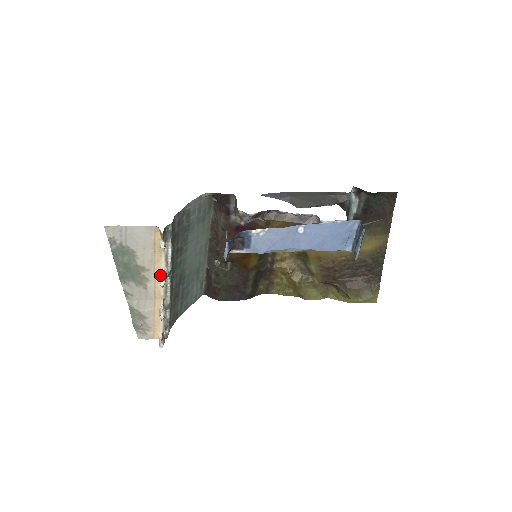
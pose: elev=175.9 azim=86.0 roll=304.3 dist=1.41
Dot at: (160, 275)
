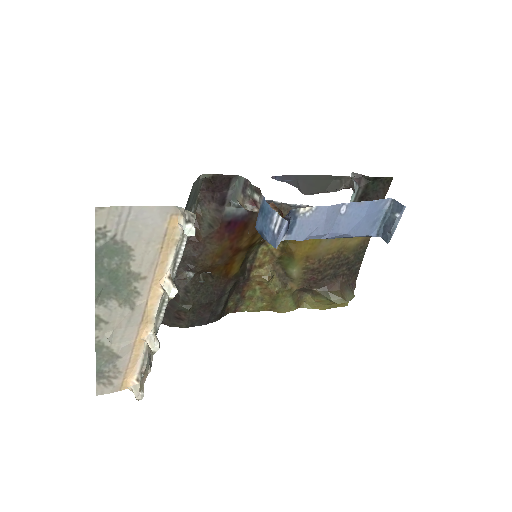
Dot at: (162, 284)
